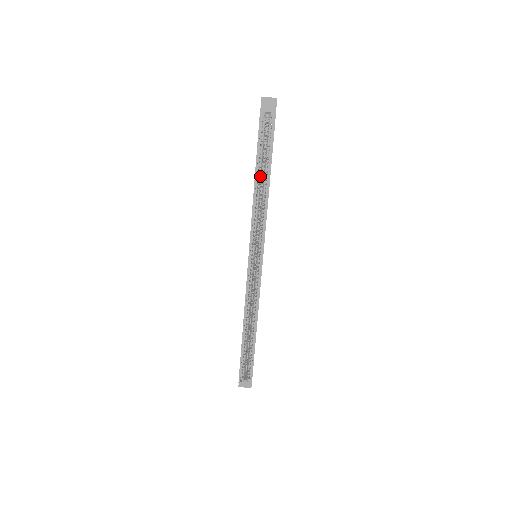
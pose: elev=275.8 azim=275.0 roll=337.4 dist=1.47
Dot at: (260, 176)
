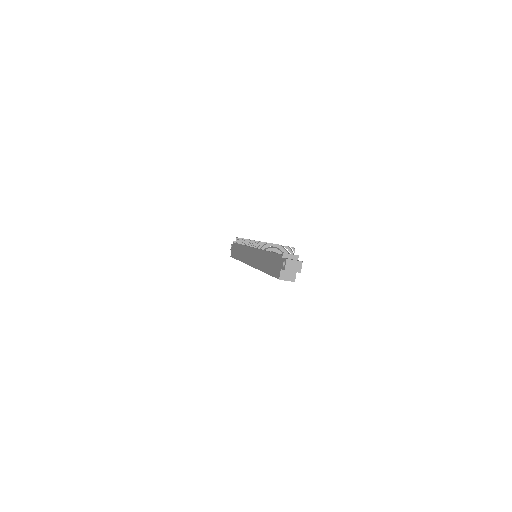
Dot at: occluded
